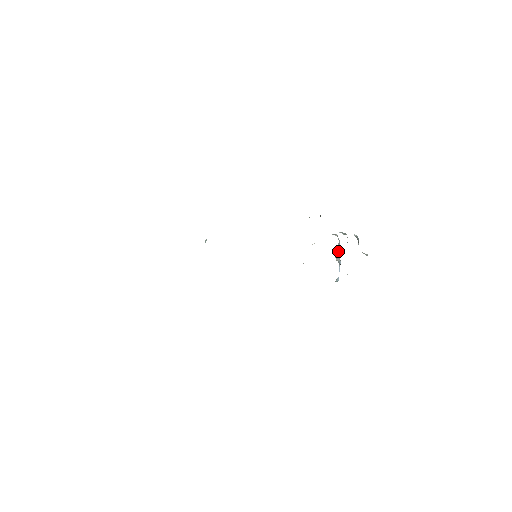
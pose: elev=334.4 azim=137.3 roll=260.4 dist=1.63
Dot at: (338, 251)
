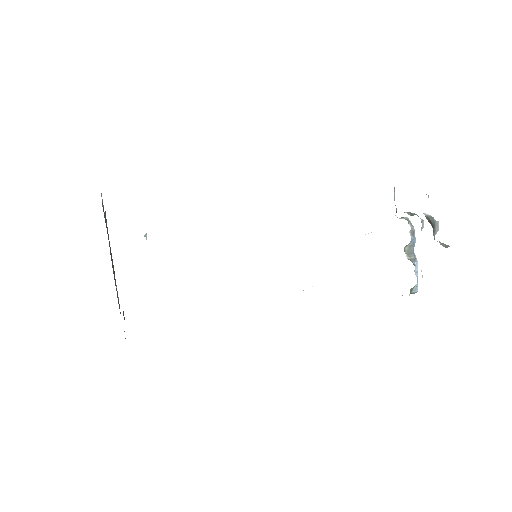
Dot at: (411, 244)
